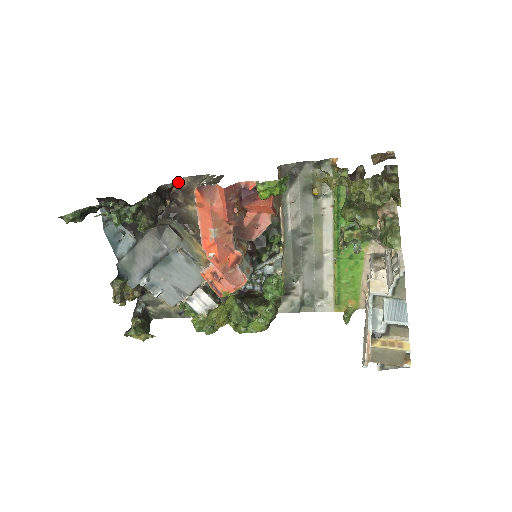
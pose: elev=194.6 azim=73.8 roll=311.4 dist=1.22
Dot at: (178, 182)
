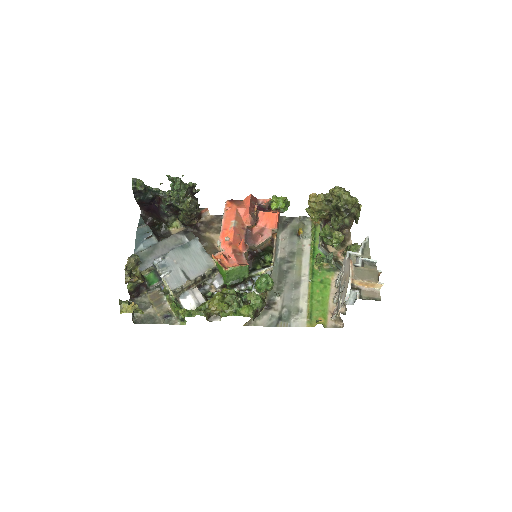
Dot at: (205, 217)
